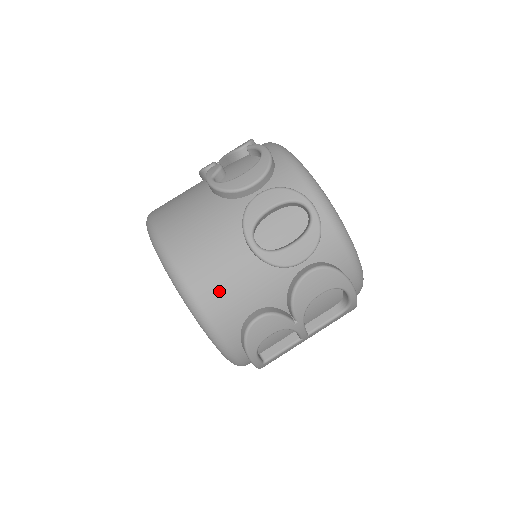
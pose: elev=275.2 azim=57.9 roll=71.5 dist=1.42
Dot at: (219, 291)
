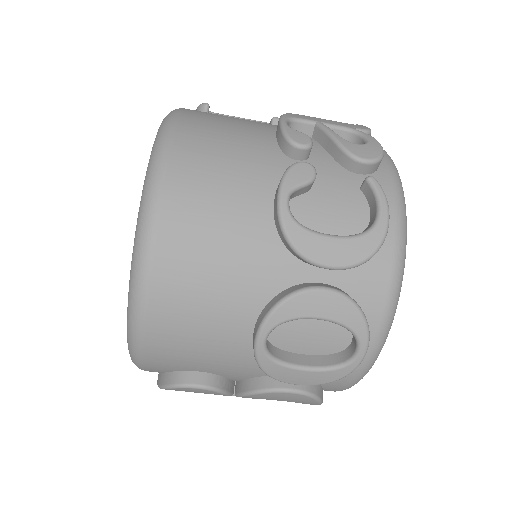
Dot at: (178, 342)
